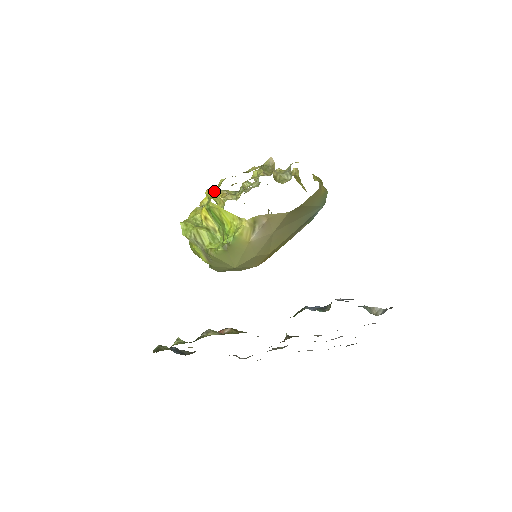
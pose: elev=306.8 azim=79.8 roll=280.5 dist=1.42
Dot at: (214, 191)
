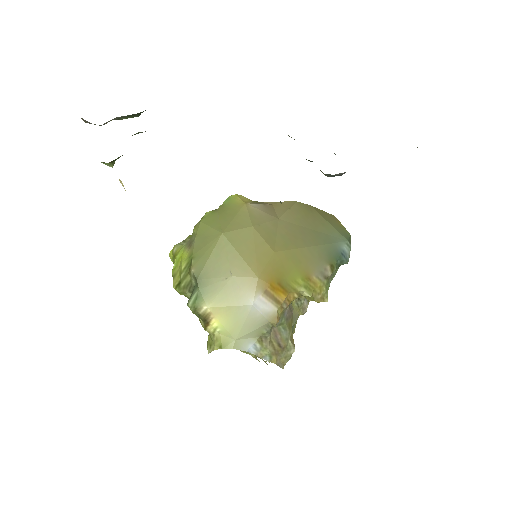
Dot at: occluded
